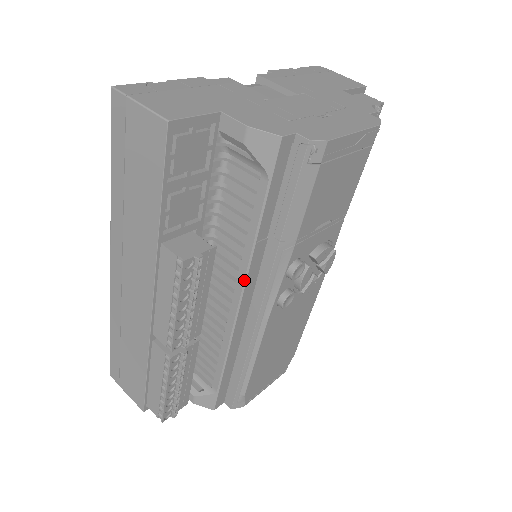
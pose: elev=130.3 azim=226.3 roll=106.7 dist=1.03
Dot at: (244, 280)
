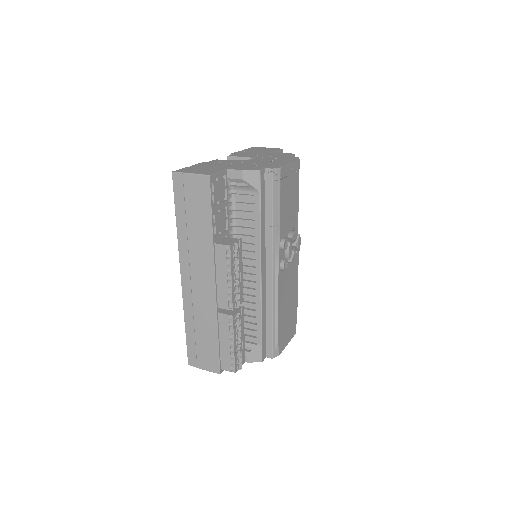
Dot at: (260, 256)
